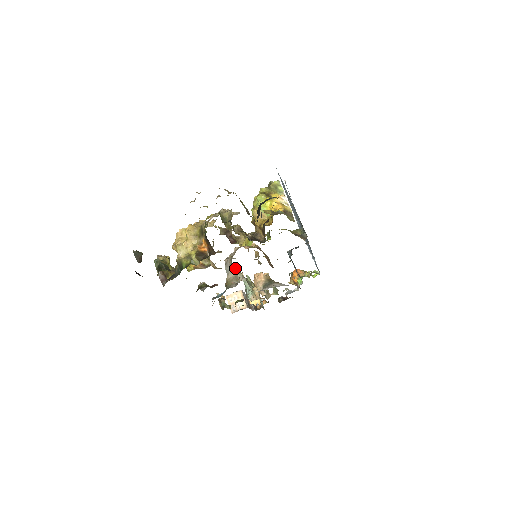
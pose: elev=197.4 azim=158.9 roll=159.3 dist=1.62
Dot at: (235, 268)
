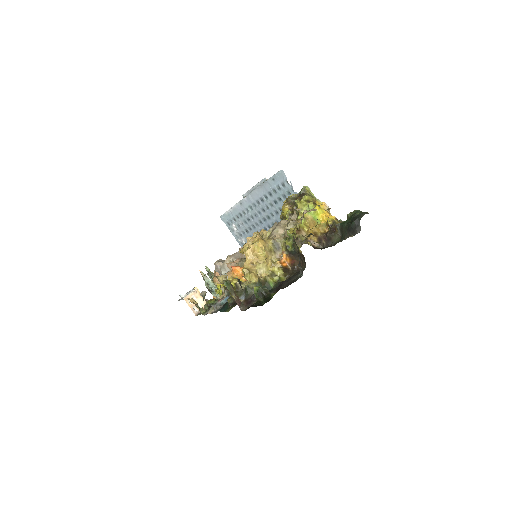
Dot at: occluded
